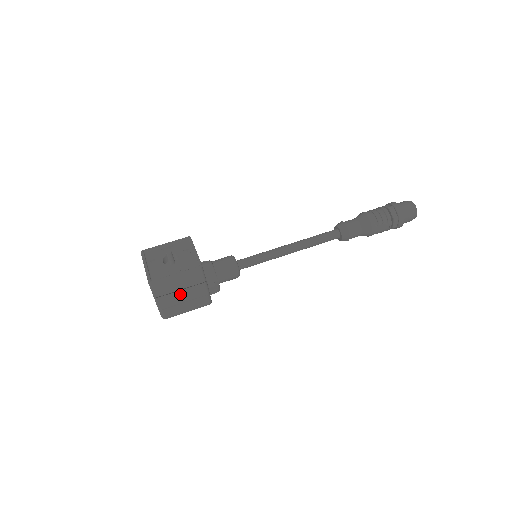
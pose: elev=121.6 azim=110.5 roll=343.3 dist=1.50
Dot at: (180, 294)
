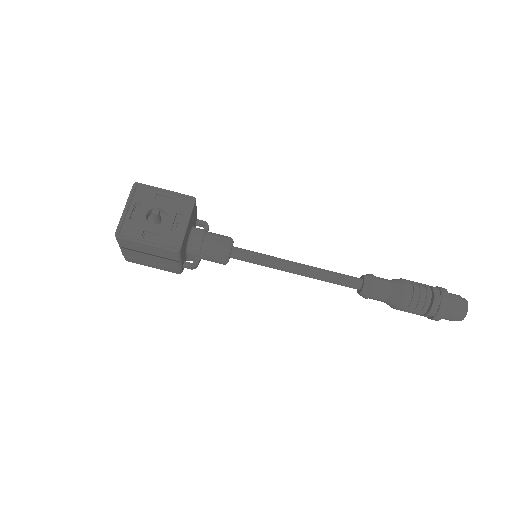
Dot at: (148, 256)
